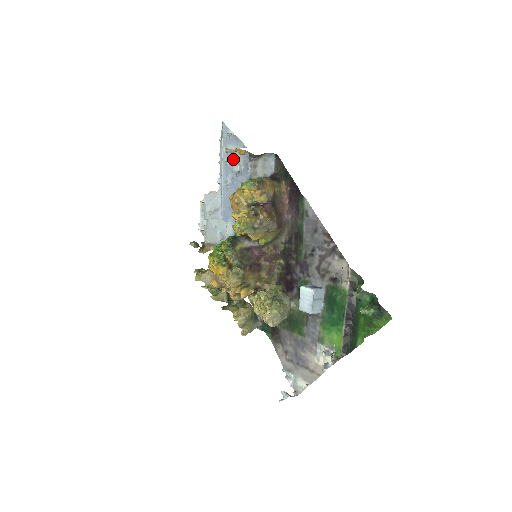
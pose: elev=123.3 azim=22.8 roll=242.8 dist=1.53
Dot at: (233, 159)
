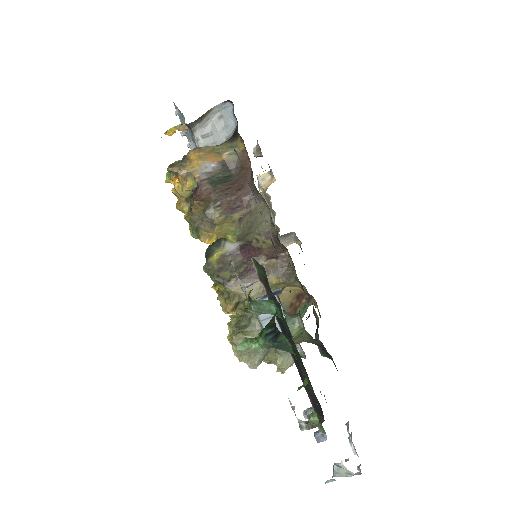
Dot at: (190, 140)
